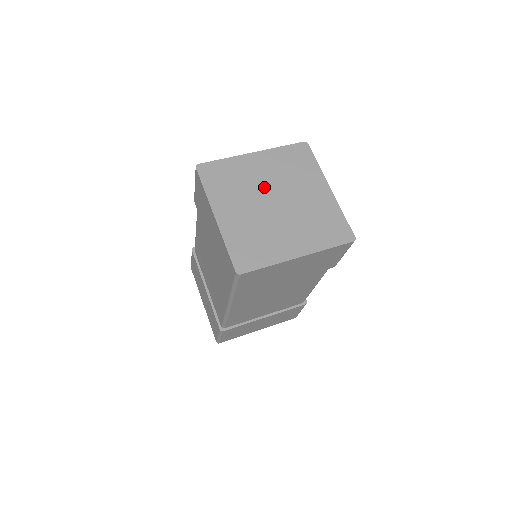
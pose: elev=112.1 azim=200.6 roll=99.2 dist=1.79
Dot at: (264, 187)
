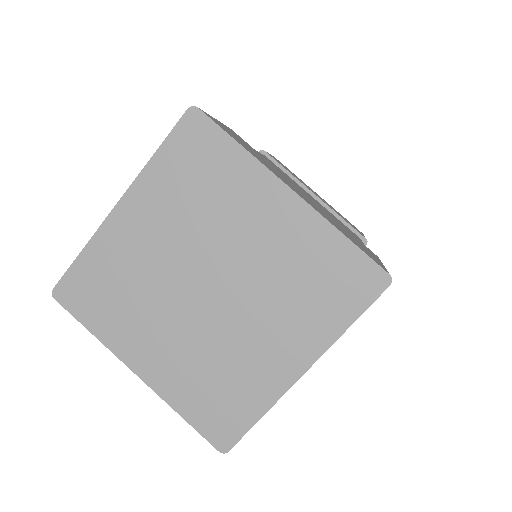
Dot at: (174, 268)
